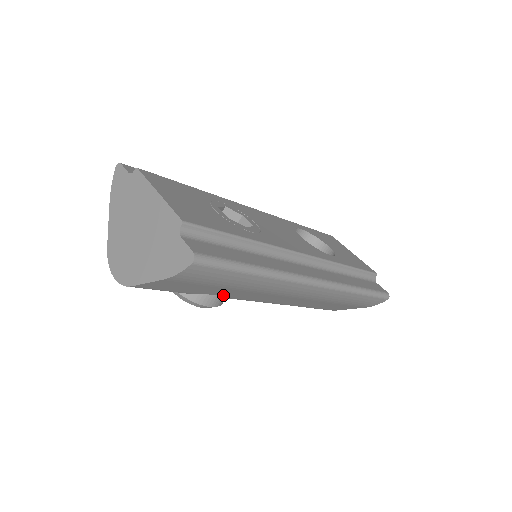
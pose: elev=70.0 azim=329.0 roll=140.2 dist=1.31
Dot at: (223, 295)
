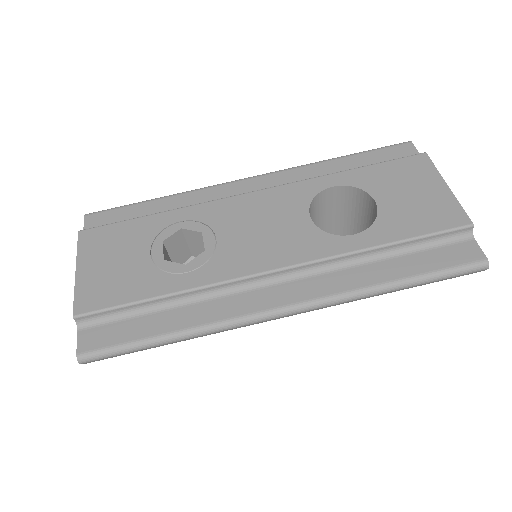
Dot at: occluded
